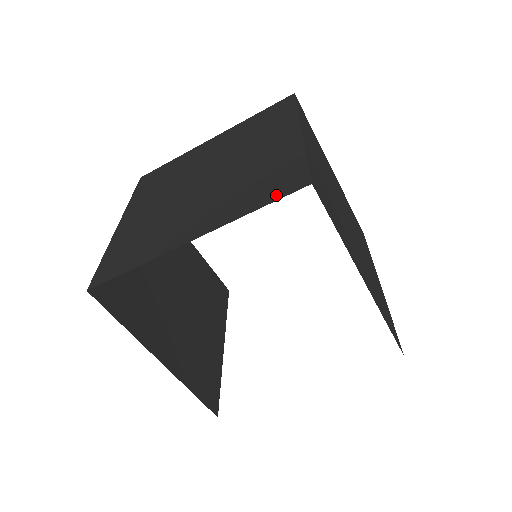
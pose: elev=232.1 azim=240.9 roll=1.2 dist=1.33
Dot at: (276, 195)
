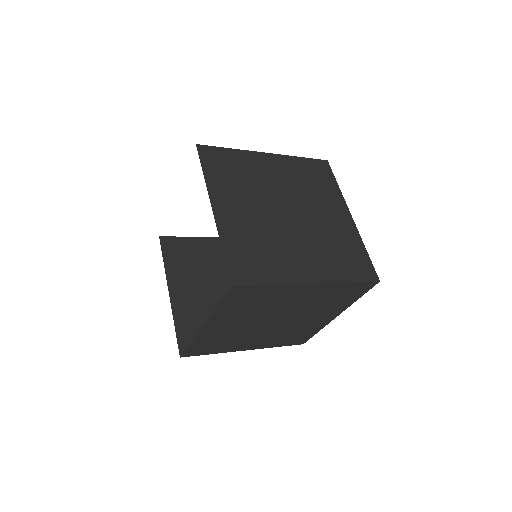
Dot at: (291, 344)
